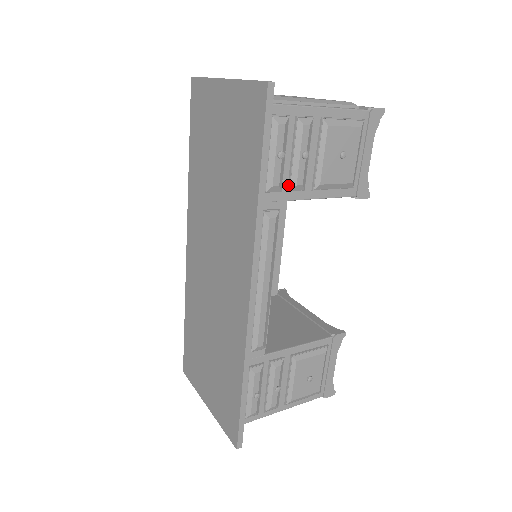
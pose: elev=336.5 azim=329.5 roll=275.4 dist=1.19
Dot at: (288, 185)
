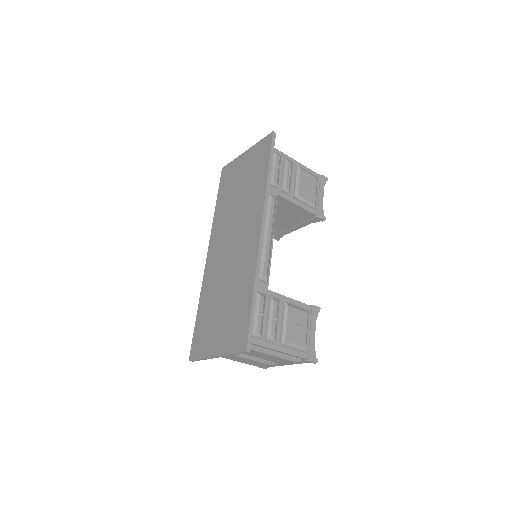
Dot at: (281, 187)
